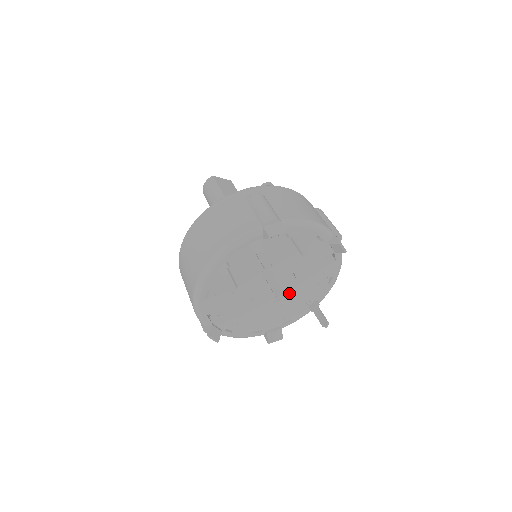
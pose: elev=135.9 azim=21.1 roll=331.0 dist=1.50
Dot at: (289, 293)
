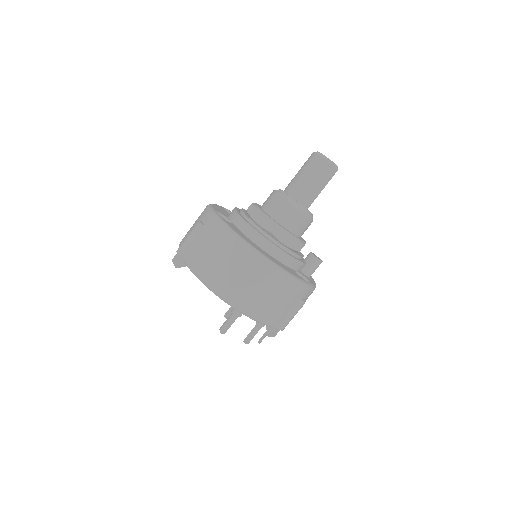
Dot at: occluded
